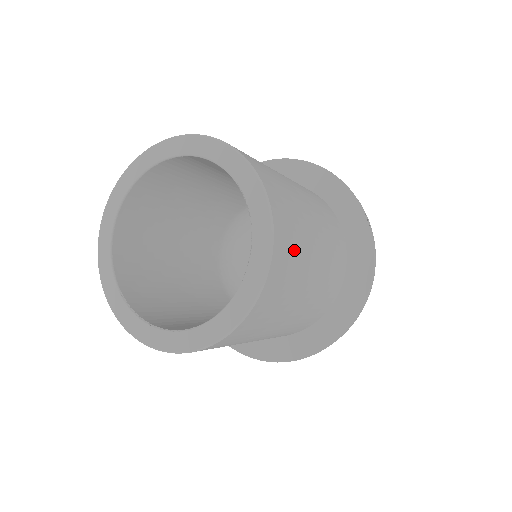
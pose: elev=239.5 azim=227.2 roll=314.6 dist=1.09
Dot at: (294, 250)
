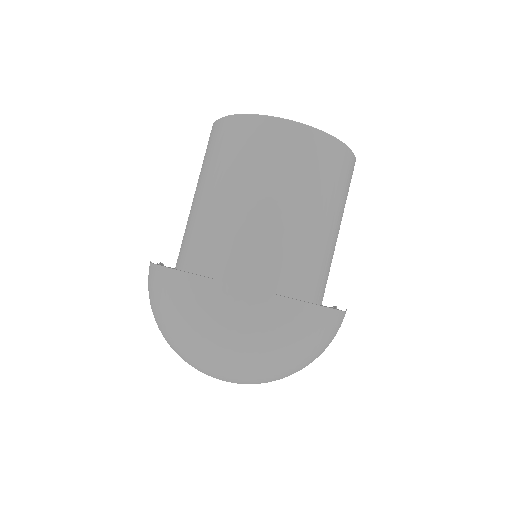
Dot at: (341, 180)
